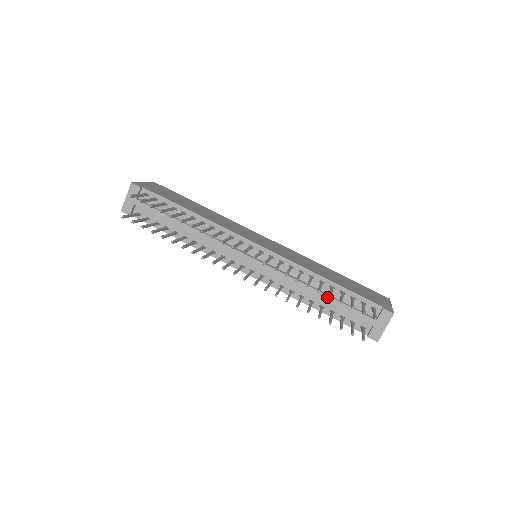
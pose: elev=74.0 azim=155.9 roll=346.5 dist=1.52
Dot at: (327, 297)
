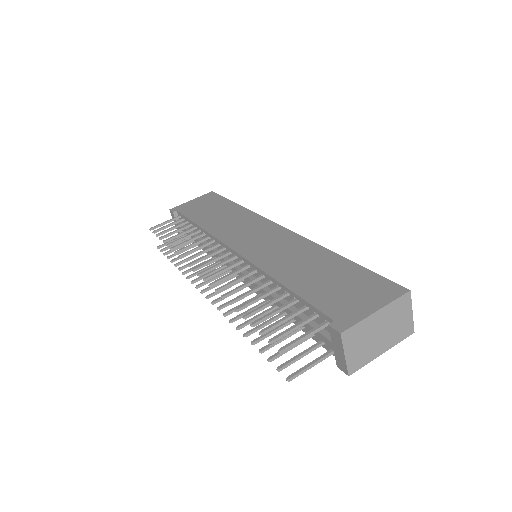
Dot at: occluded
